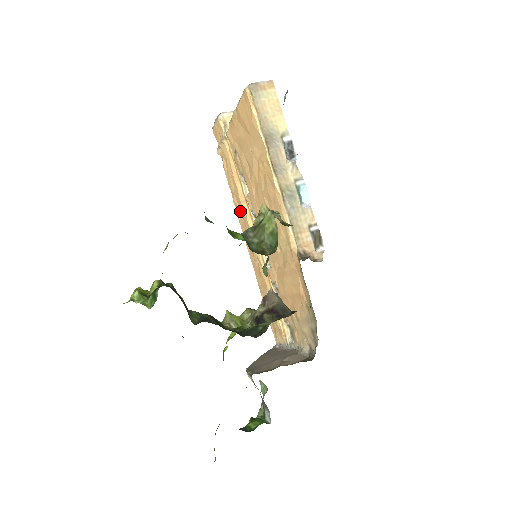
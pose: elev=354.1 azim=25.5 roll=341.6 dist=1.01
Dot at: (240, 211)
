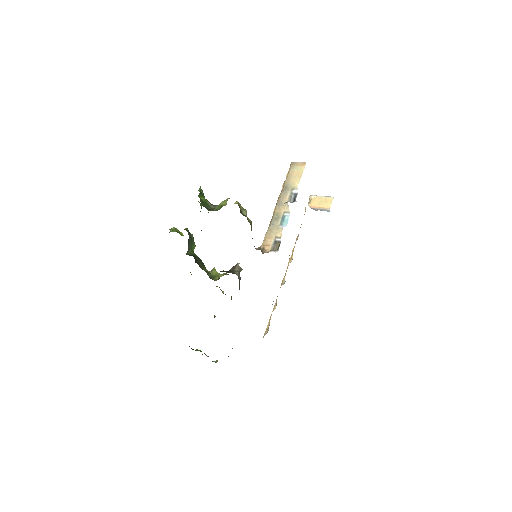
Dot at: occluded
